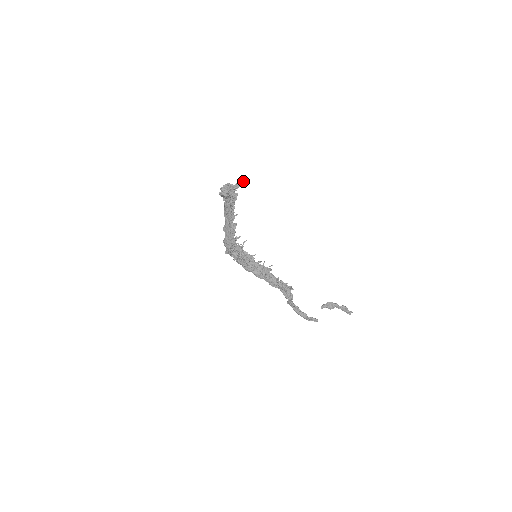
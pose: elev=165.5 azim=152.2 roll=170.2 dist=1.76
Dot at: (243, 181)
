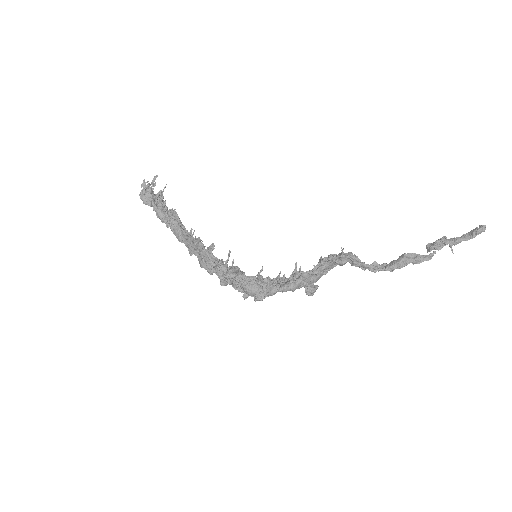
Dot at: (156, 177)
